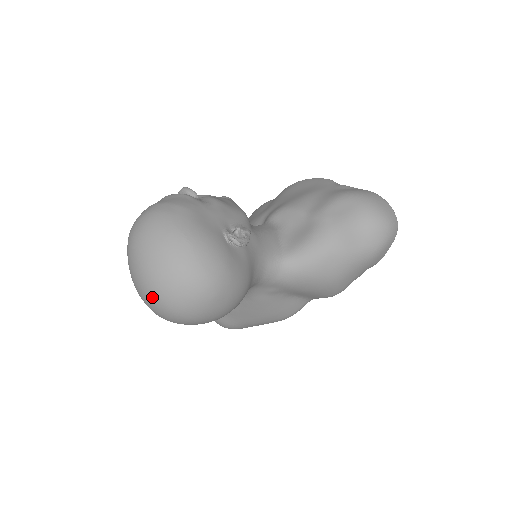
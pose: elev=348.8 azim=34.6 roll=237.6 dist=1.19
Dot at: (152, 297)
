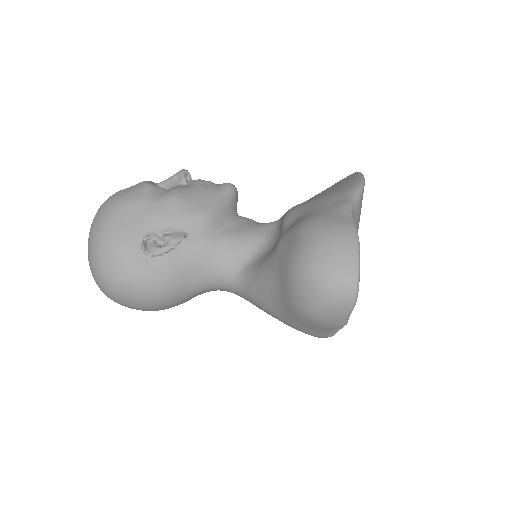
Dot at: occluded
